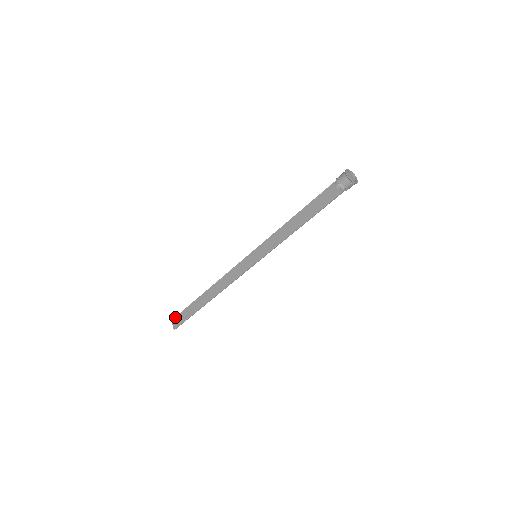
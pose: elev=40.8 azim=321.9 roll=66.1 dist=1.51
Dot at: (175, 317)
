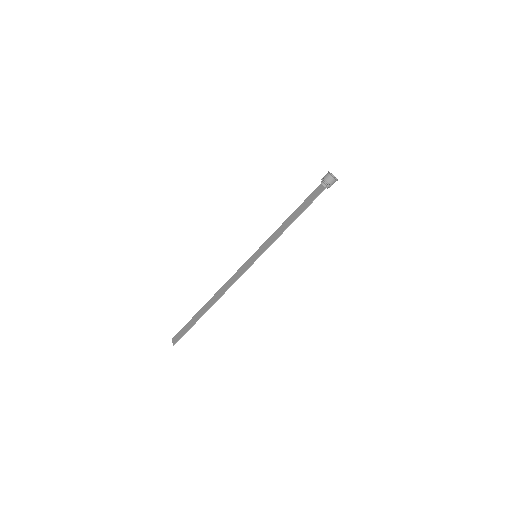
Dot at: (176, 334)
